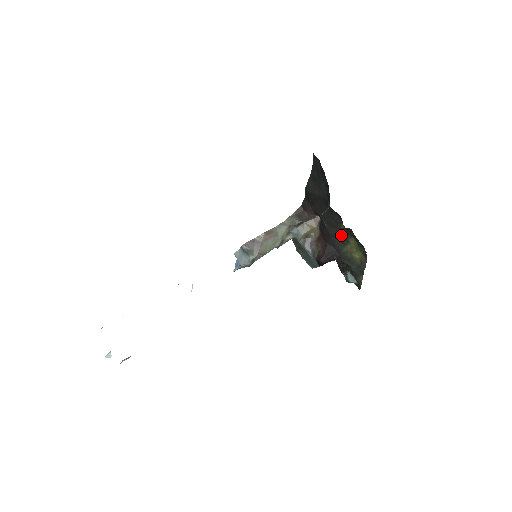
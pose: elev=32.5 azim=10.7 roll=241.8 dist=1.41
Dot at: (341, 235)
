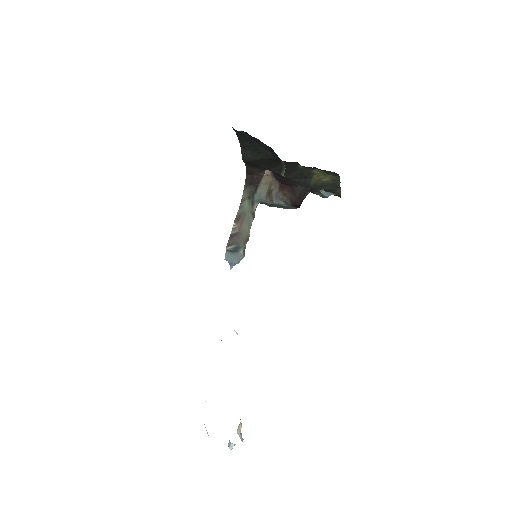
Dot at: (302, 173)
